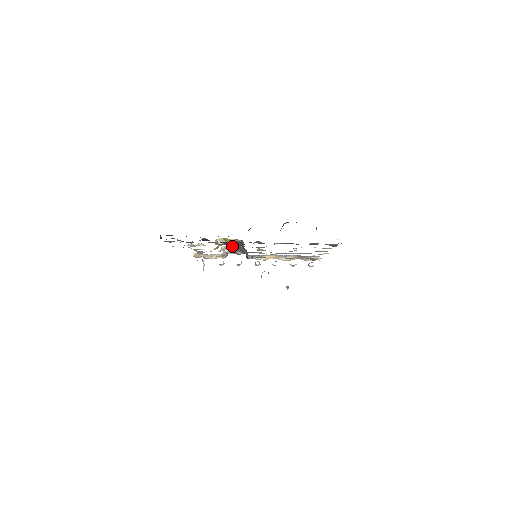
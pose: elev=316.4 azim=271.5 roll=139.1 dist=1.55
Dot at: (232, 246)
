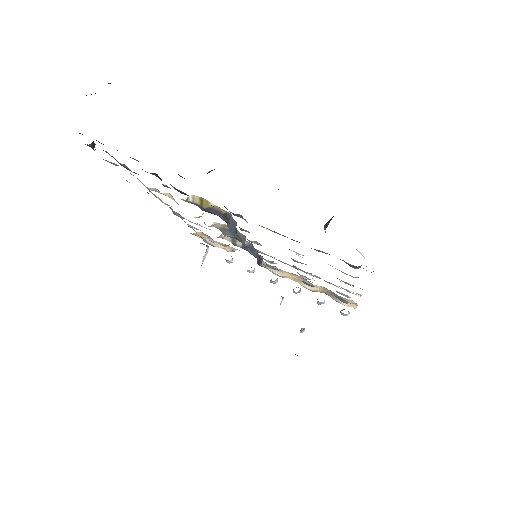
Dot at: (227, 227)
